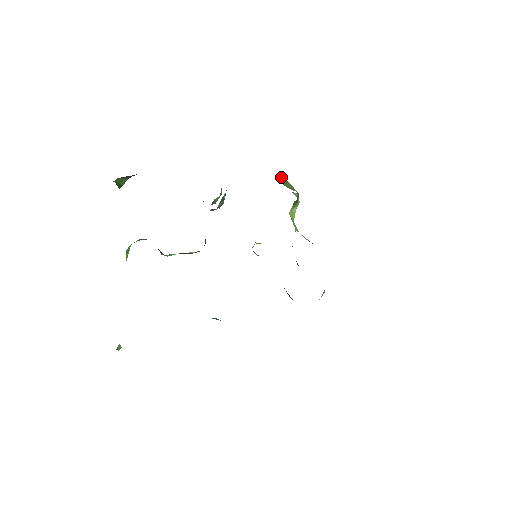
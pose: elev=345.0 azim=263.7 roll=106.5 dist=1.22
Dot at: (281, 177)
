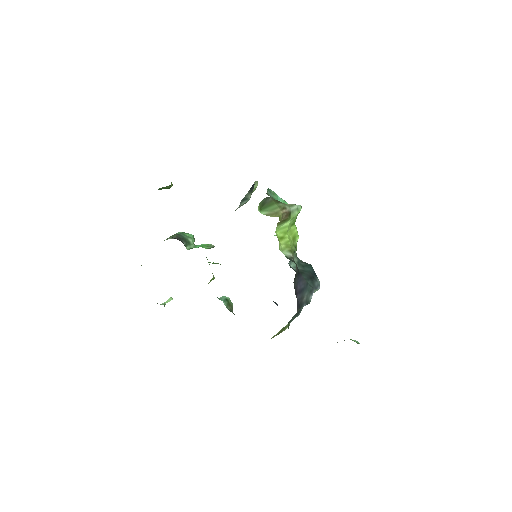
Dot at: (267, 201)
